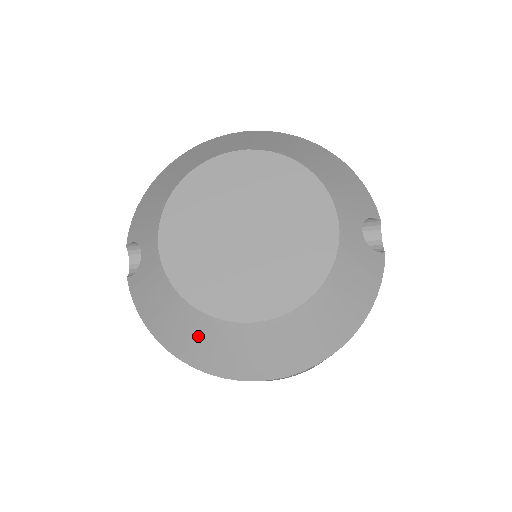
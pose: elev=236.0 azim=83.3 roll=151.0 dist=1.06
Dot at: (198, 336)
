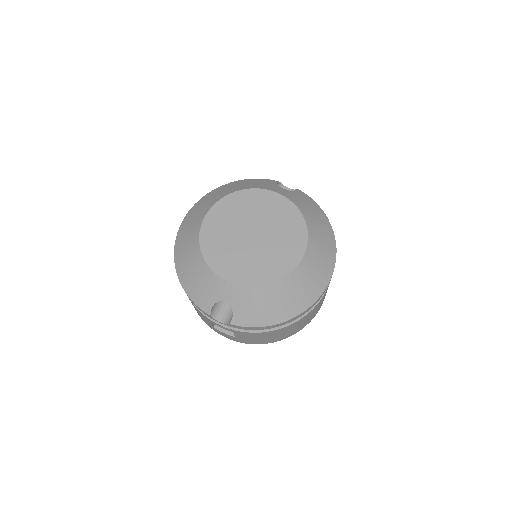
Dot at: (292, 292)
